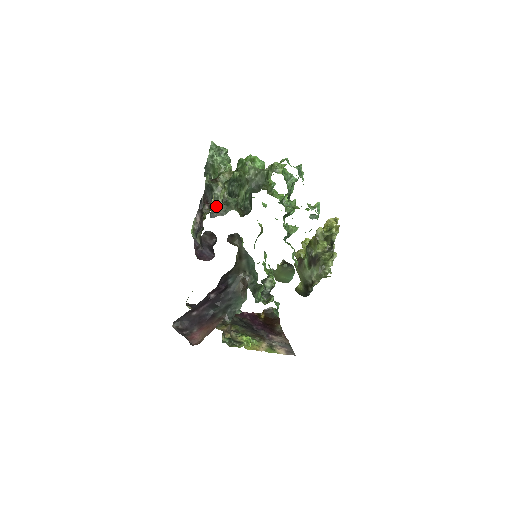
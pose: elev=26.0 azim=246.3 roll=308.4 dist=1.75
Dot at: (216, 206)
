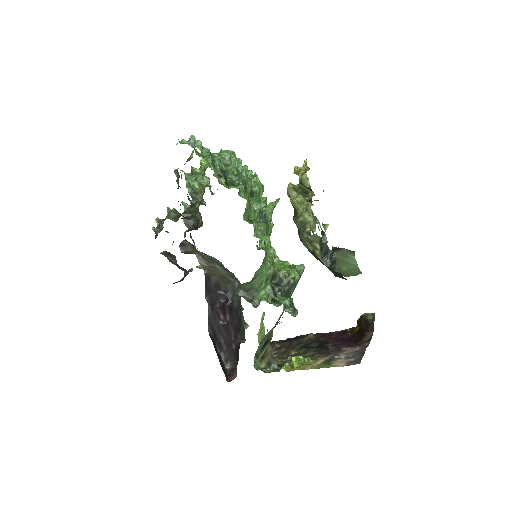
Dot at: (159, 225)
